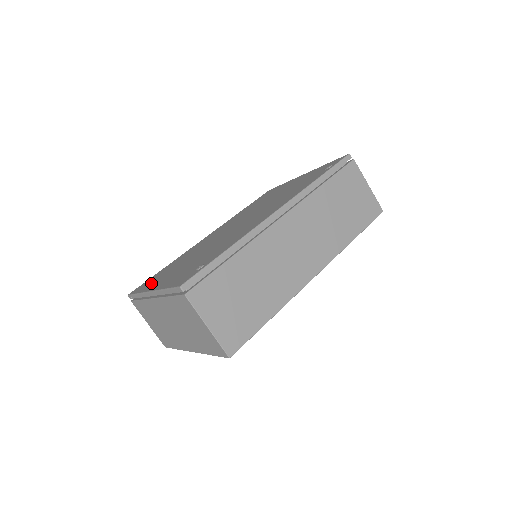
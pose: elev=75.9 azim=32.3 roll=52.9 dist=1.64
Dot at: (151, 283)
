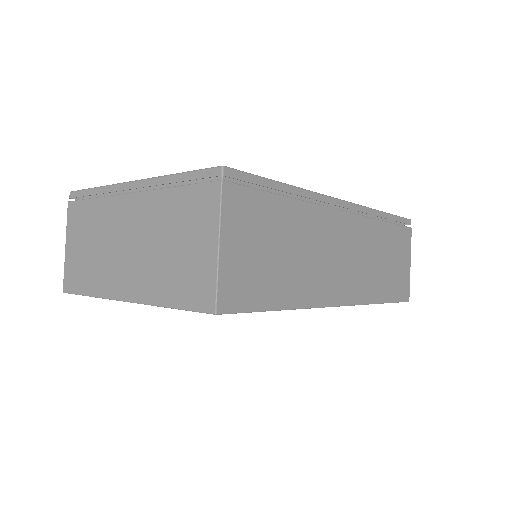
Dot at: occluded
